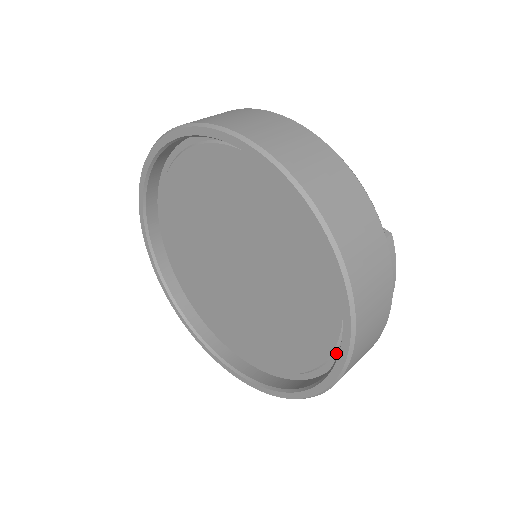
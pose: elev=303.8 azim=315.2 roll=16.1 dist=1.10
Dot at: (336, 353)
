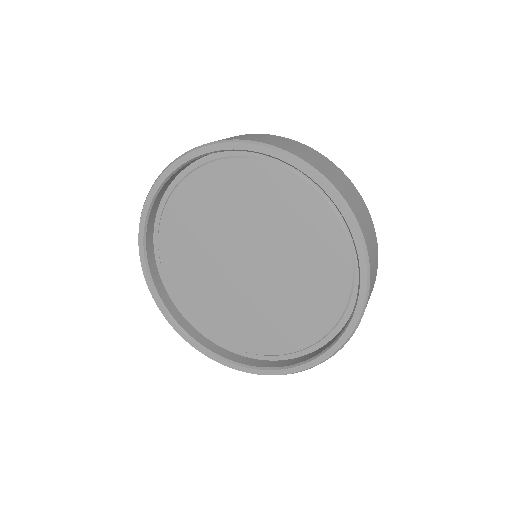
Dot at: (294, 354)
